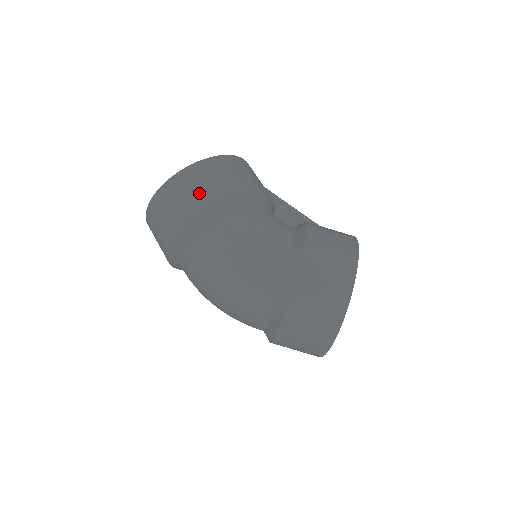
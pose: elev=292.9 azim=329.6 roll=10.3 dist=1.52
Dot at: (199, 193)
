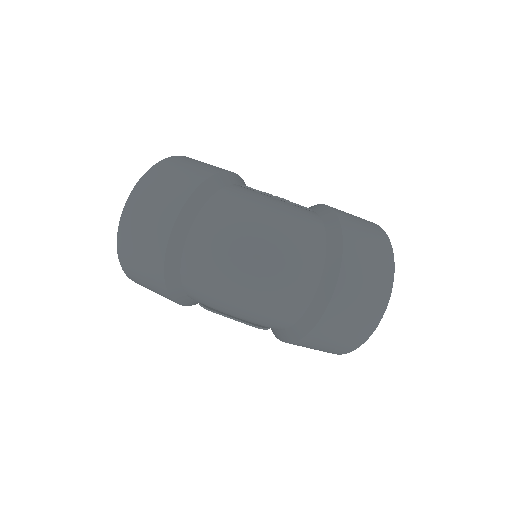
Dot at: (203, 165)
